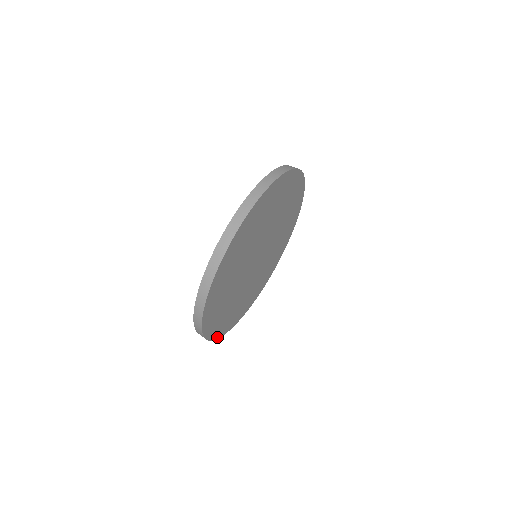
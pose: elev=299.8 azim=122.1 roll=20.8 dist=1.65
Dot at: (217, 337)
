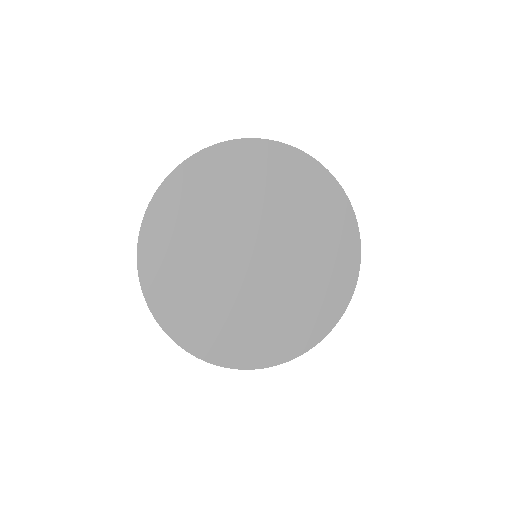
Dot at: (176, 339)
